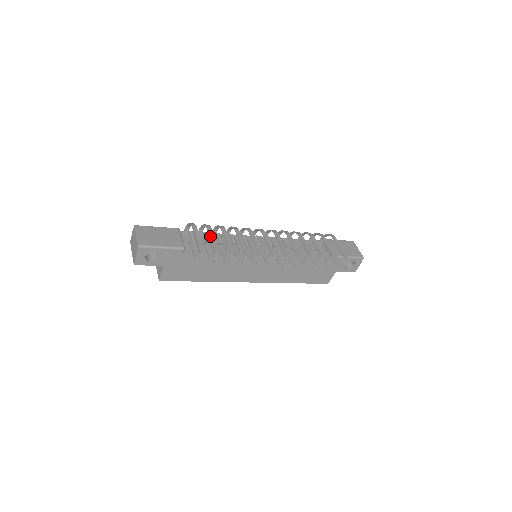
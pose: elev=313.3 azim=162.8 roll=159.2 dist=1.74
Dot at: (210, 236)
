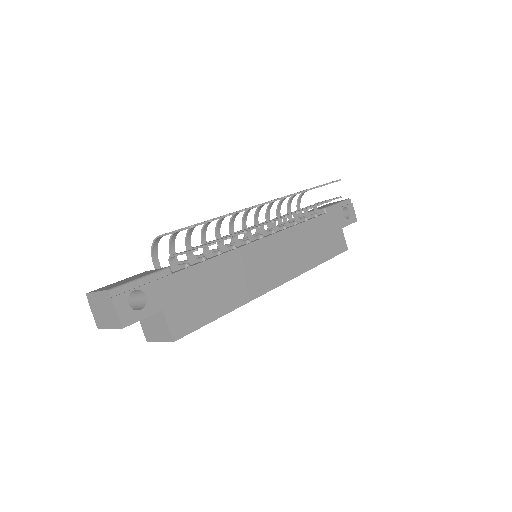
Dot at: occluded
